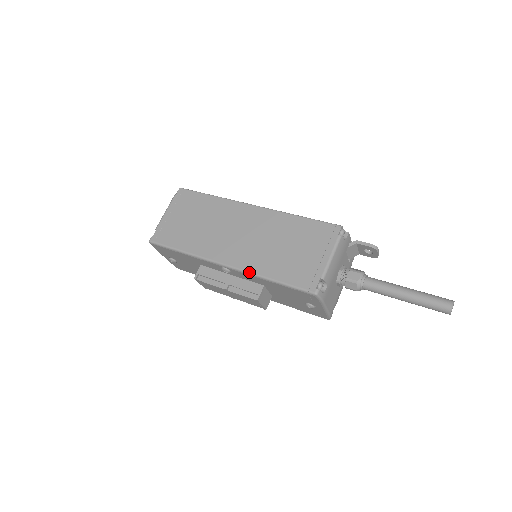
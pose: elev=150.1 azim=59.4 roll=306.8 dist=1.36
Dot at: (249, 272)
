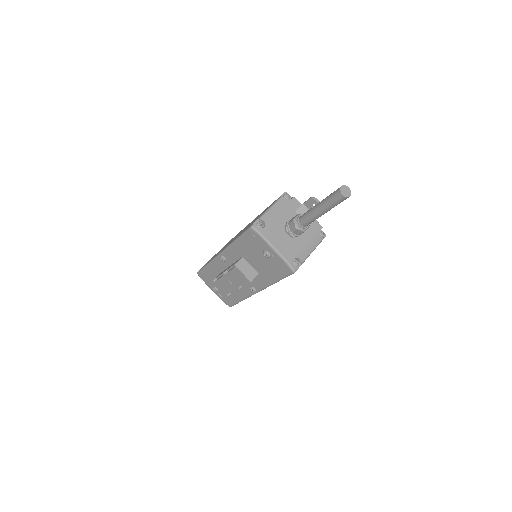
Dot at: (228, 245)
